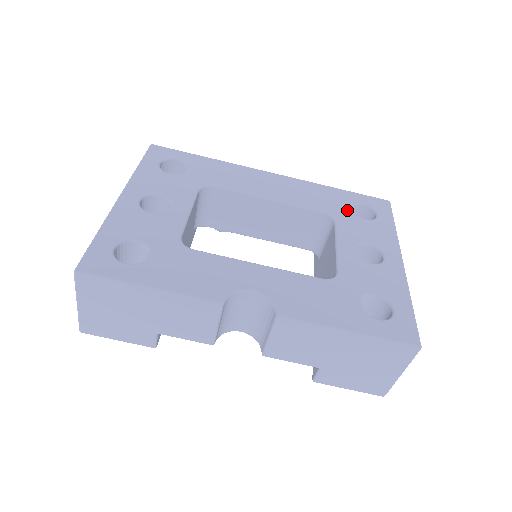
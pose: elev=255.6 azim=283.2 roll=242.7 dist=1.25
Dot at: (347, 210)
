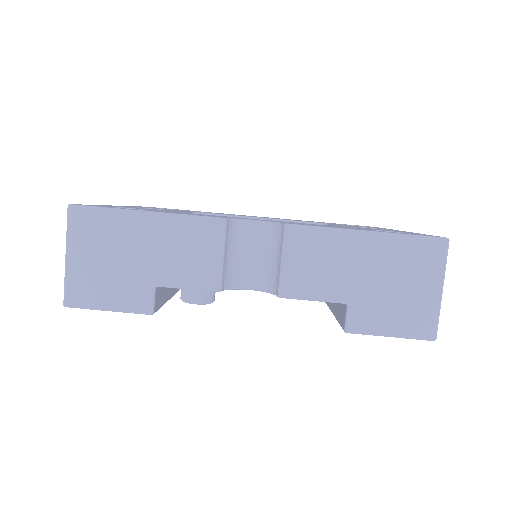
Dot at: occluded
